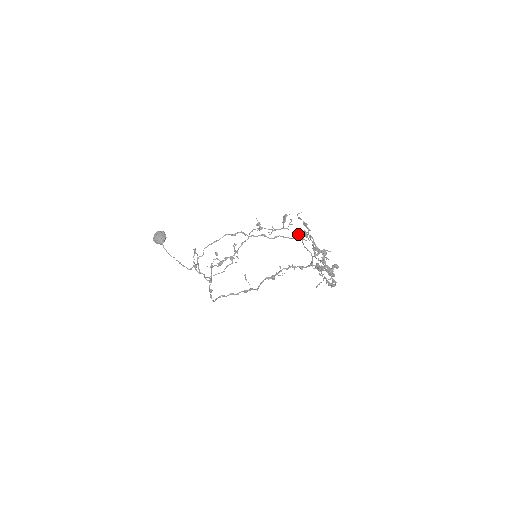
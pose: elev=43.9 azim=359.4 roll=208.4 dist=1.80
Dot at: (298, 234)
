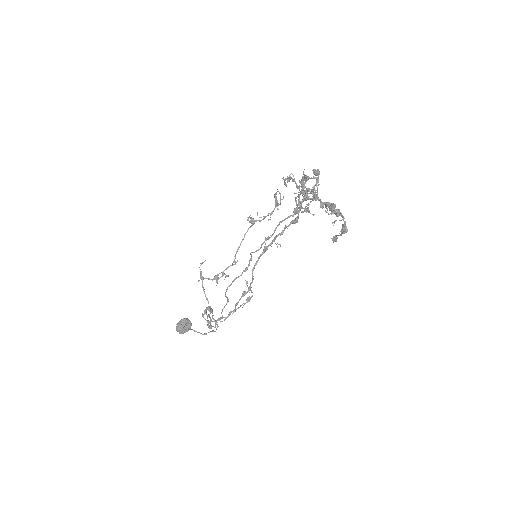
Dot at: (297, 211)
